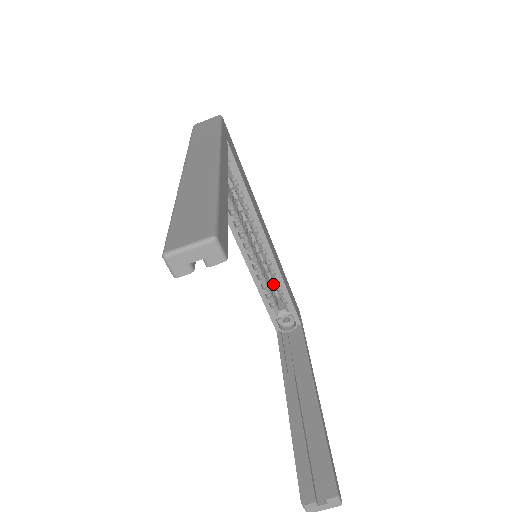
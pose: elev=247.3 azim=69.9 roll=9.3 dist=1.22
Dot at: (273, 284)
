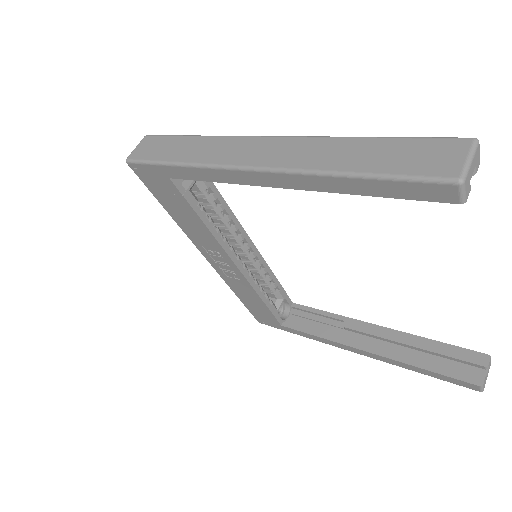
Dot at: occluded
